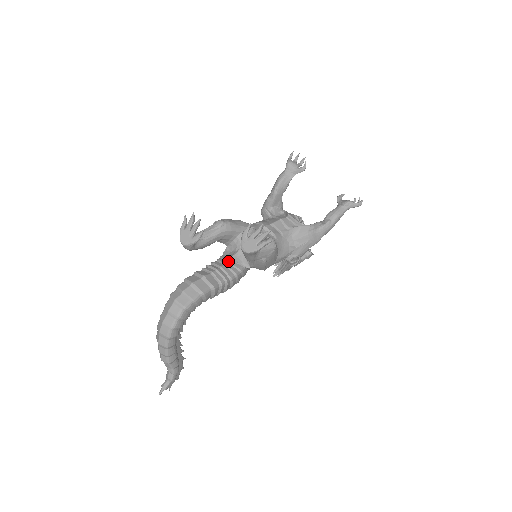
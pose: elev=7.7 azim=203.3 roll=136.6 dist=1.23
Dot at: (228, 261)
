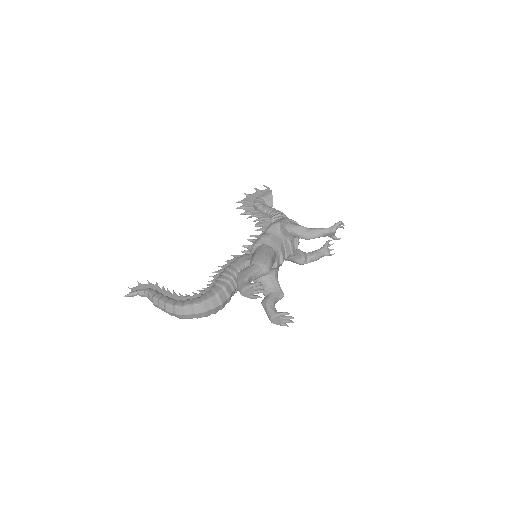
Dot at: occluded
